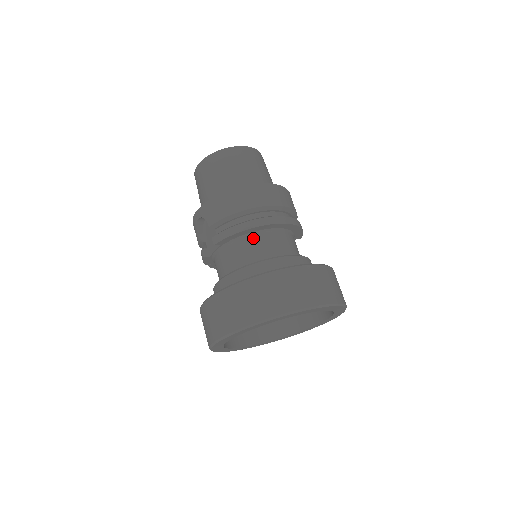
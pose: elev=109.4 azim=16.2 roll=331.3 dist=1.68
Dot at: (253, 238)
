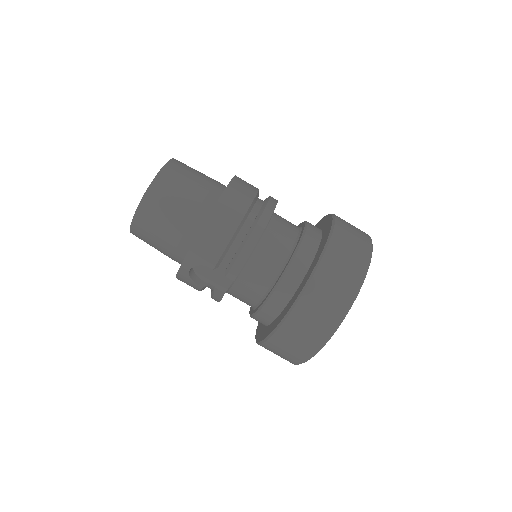
Dot at: (262, 245)
